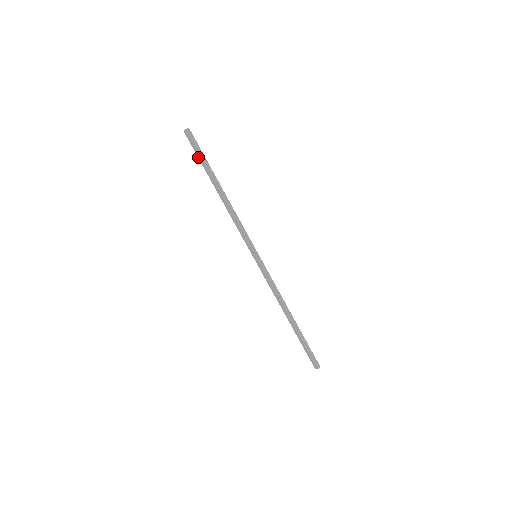
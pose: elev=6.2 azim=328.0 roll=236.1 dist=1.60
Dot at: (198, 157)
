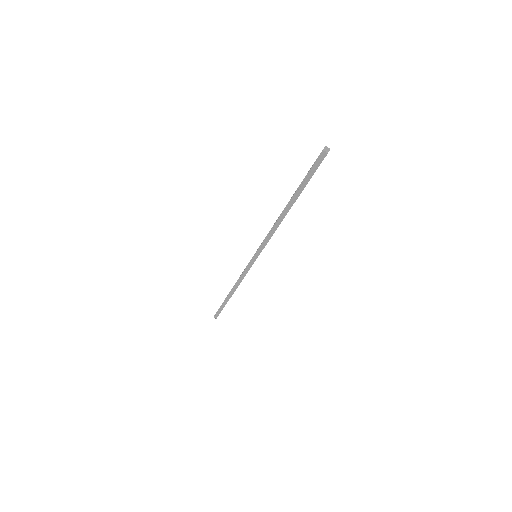
Dot at: occluded
